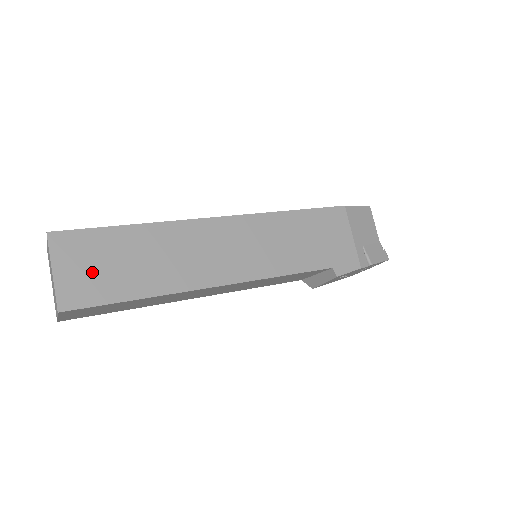
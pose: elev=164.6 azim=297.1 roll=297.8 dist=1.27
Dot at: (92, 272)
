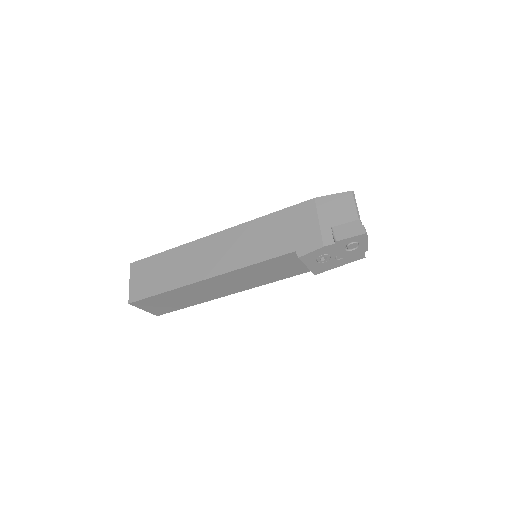
Dot at: (145, 281)
